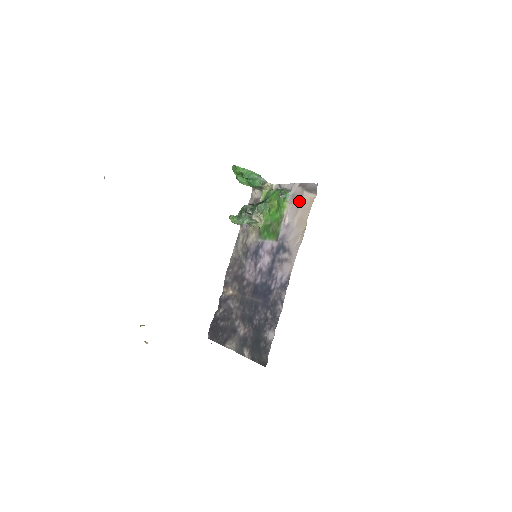
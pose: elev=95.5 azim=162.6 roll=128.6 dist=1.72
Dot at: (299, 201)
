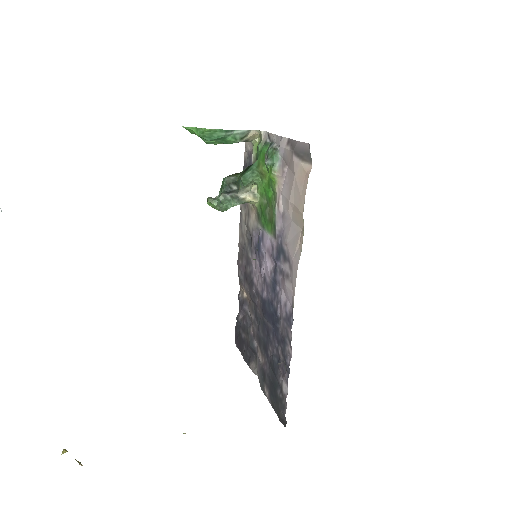
Dot at: (290, 174)
